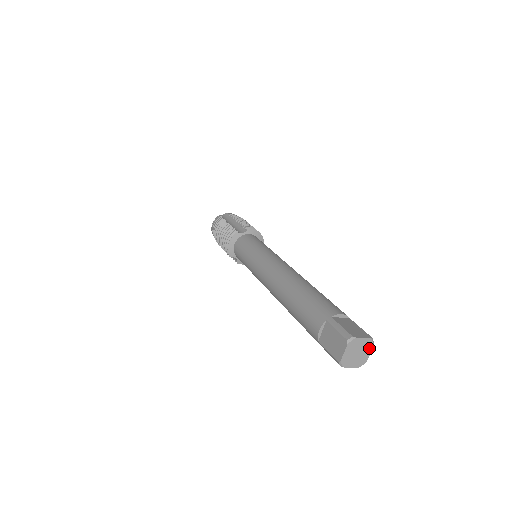
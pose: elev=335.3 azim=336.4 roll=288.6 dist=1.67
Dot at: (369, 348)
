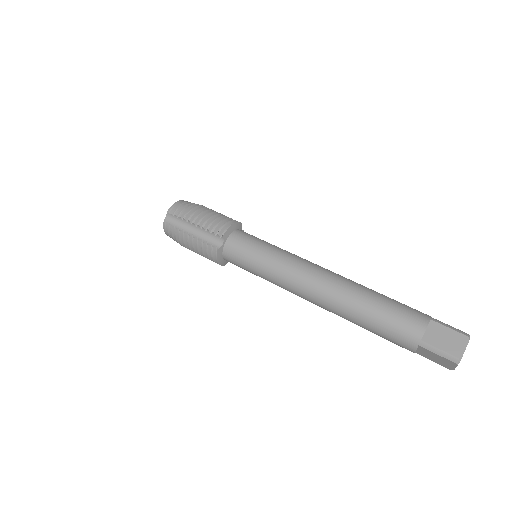
Dot at: occluded
